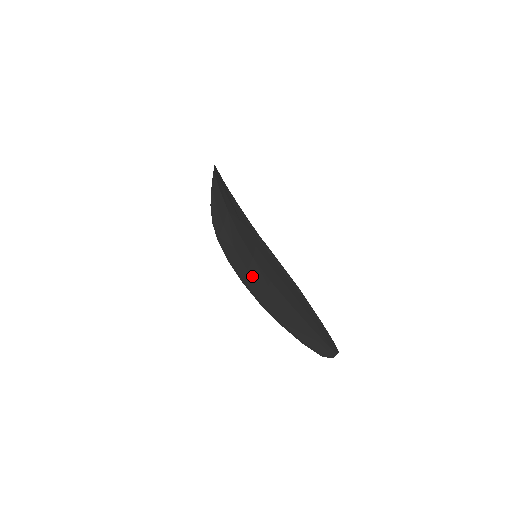
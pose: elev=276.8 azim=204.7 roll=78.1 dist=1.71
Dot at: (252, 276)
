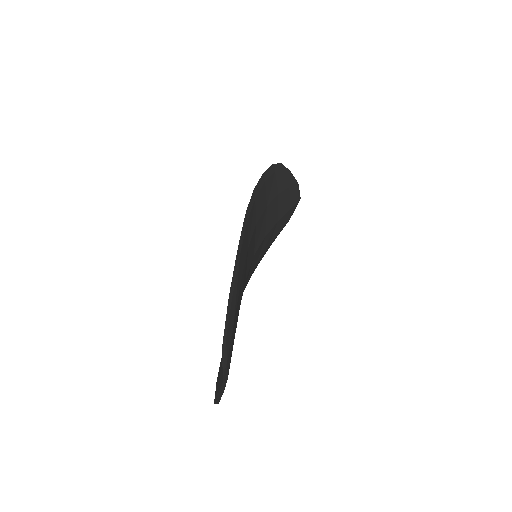
Dot at: occluded
